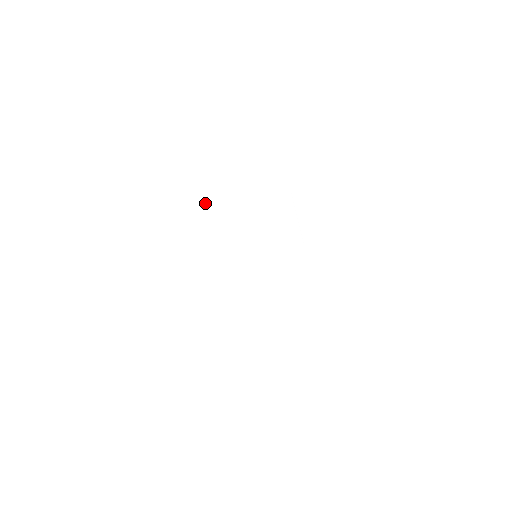
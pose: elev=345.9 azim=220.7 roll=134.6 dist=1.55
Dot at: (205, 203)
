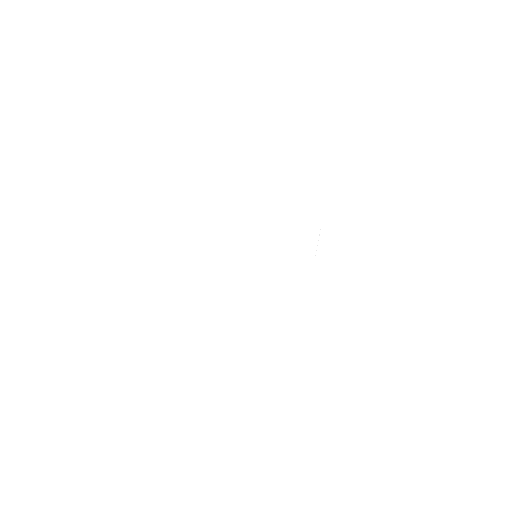
Dot at: (223, 175)
